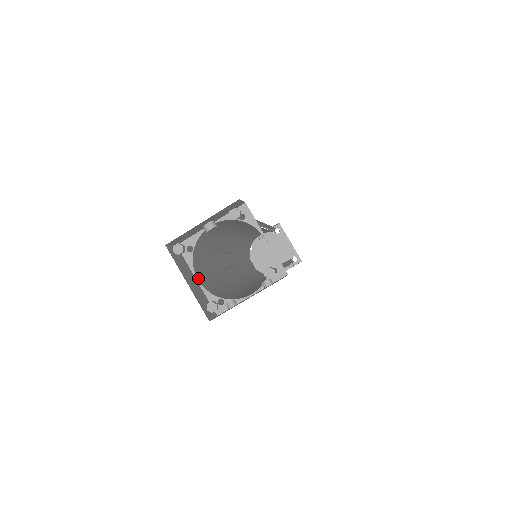
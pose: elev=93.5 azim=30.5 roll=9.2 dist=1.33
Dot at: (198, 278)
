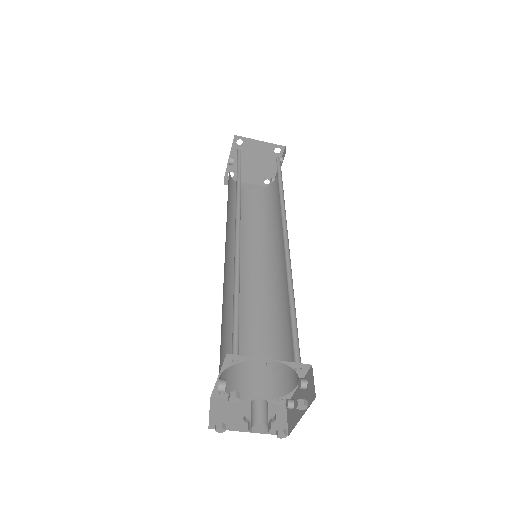
Dot at: (248, 398)
